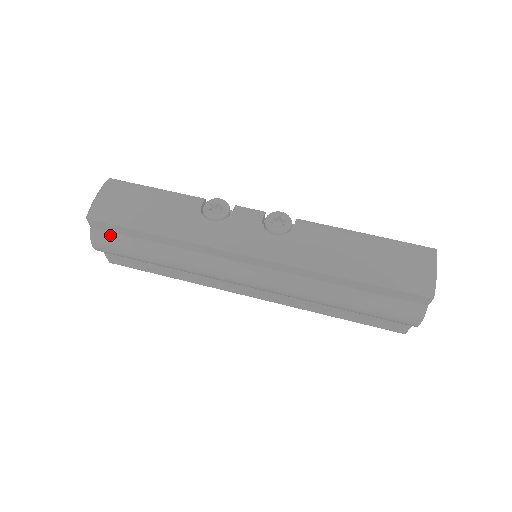
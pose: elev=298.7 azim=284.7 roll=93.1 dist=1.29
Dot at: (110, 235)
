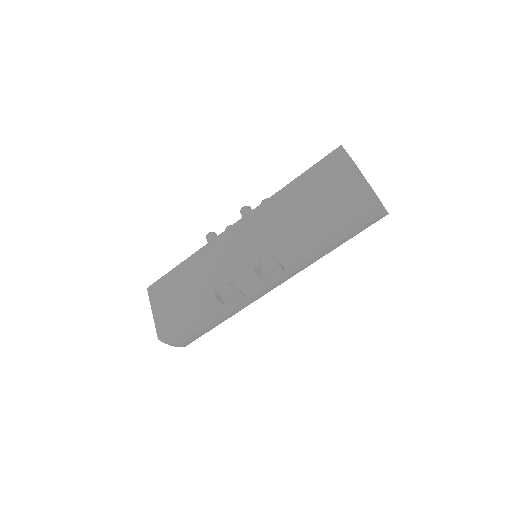
Dot at: occluded
